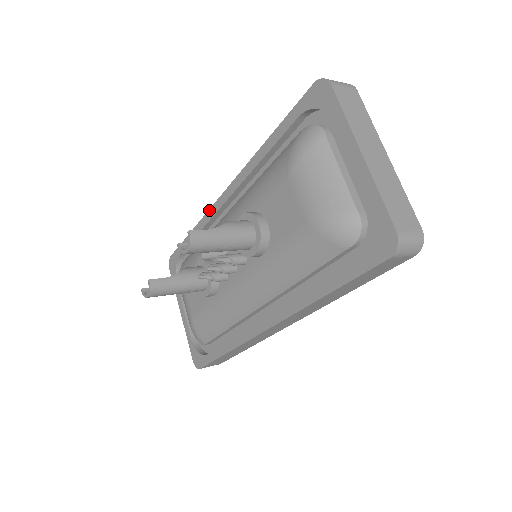
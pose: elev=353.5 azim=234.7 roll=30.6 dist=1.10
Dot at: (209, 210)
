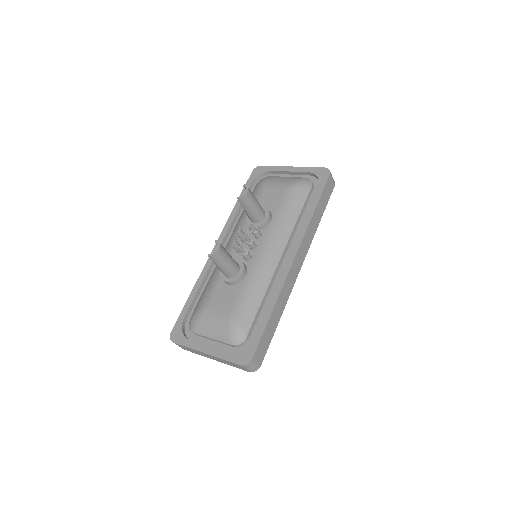
Dot at: (205, 264)
